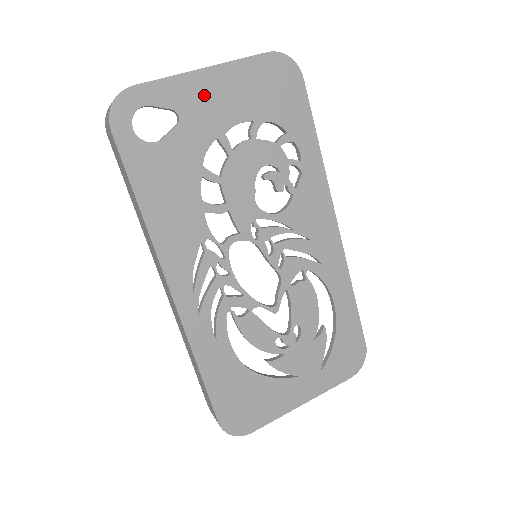
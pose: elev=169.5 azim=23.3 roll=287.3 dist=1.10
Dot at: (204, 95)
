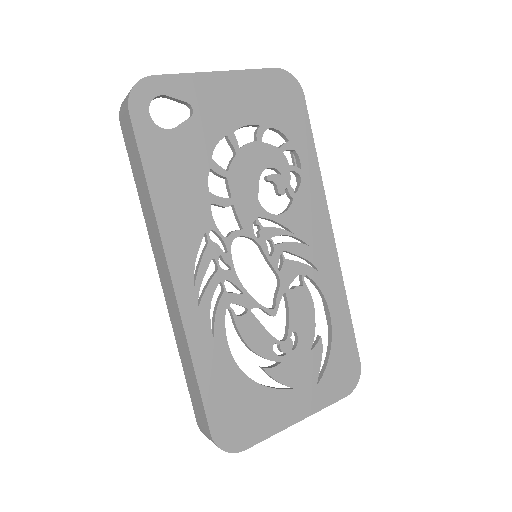
Dot at: (217, 95)
